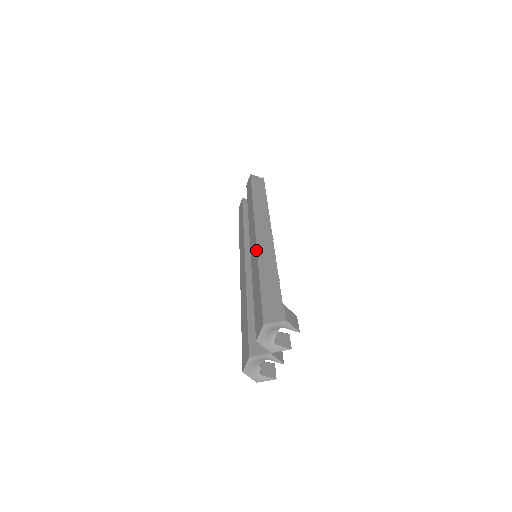
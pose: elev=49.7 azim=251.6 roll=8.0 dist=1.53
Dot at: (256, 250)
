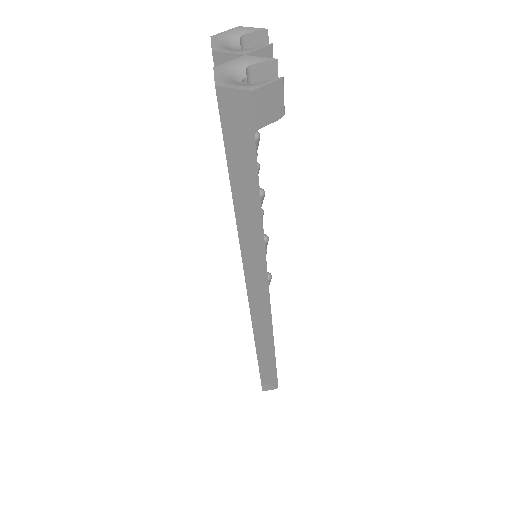
Dot at: occluded
